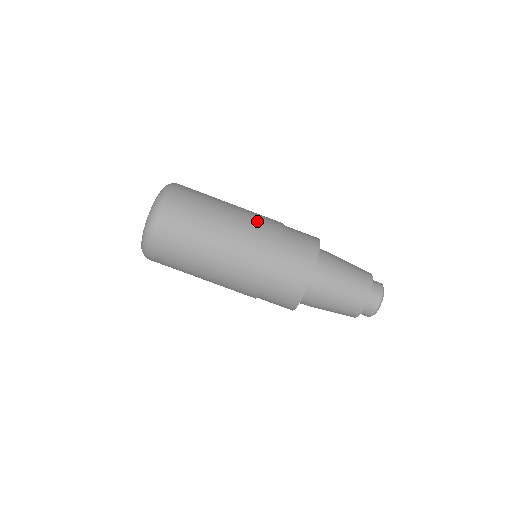
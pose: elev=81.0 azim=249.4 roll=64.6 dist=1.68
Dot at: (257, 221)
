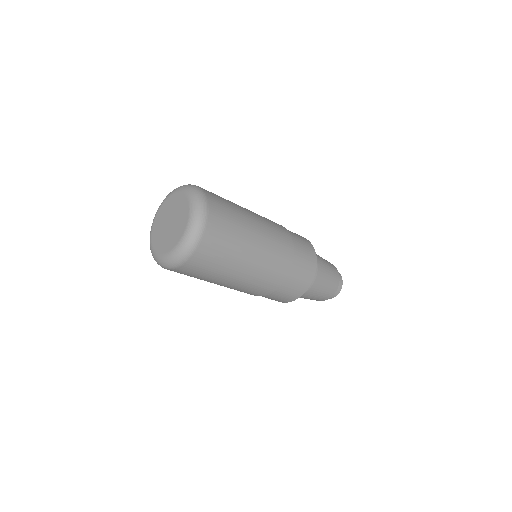
Dot at: (275, 232)
